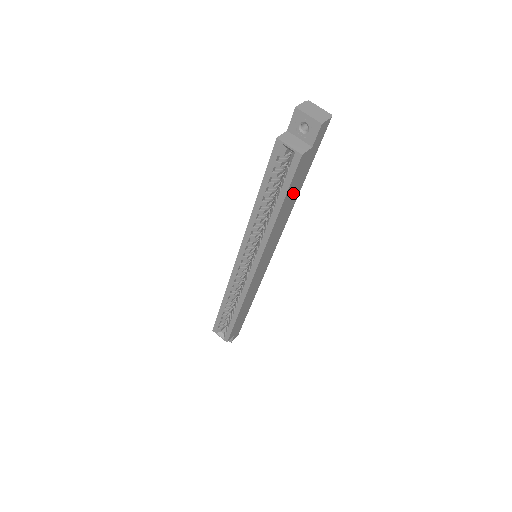
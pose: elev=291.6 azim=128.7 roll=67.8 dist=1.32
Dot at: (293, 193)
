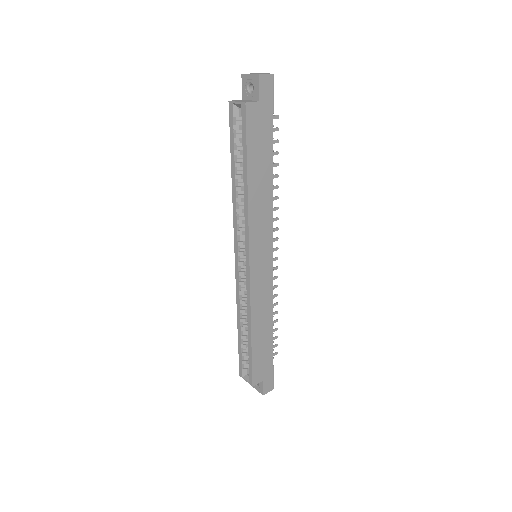
Dot at: (260, 159)
